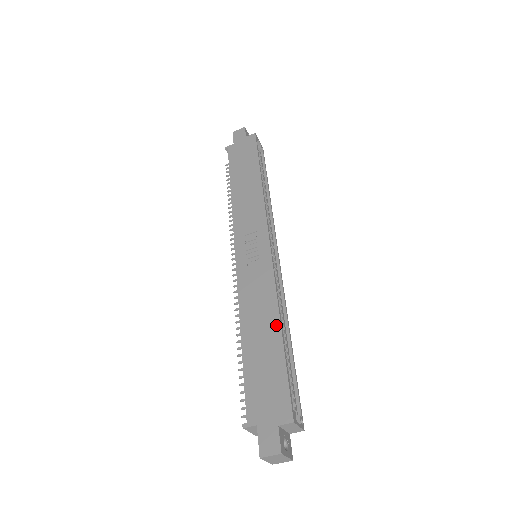
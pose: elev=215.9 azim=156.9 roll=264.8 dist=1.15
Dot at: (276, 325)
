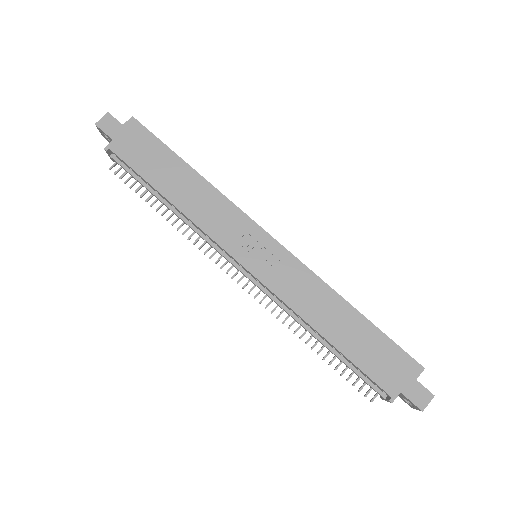
Dot at: (347, 307)
